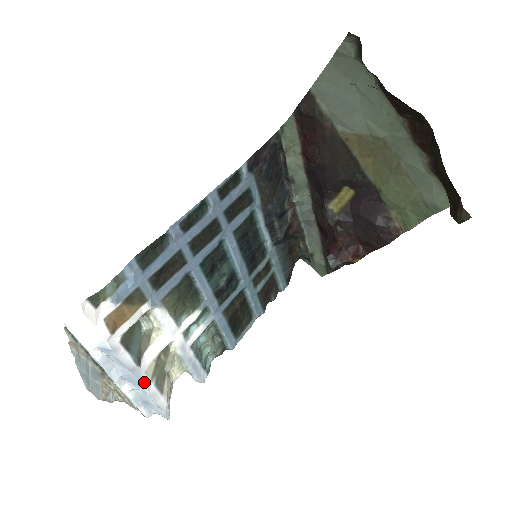
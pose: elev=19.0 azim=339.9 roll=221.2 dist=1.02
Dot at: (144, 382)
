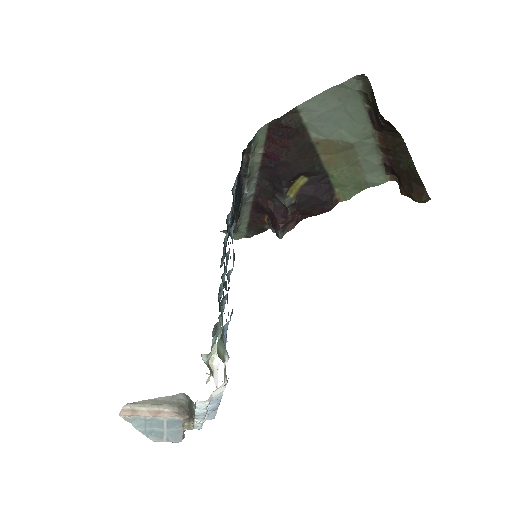
Dot at: occluded
